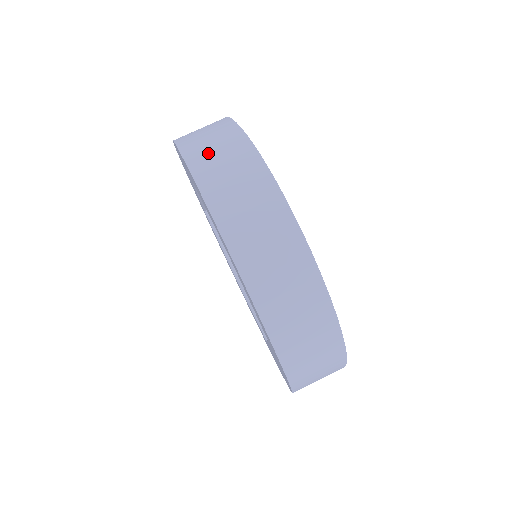
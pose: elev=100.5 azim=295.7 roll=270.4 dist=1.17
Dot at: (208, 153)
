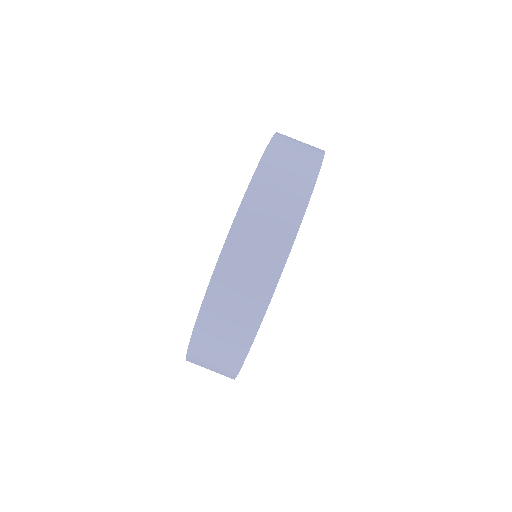
Dot at: (294, 139)
